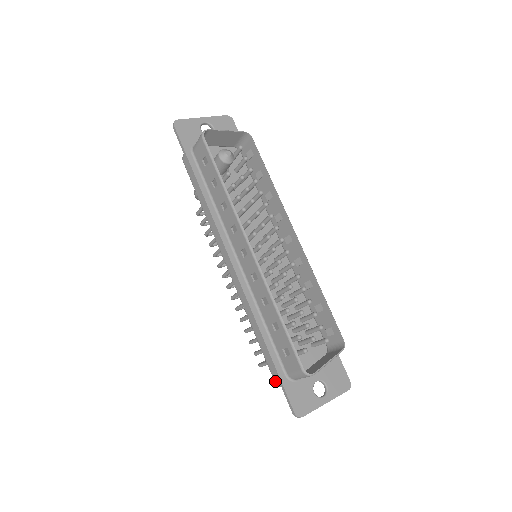
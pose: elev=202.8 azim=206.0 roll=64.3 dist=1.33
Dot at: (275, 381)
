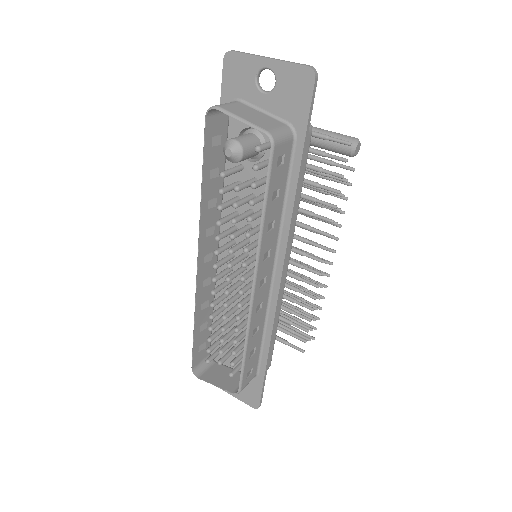
Dot at: occluded
